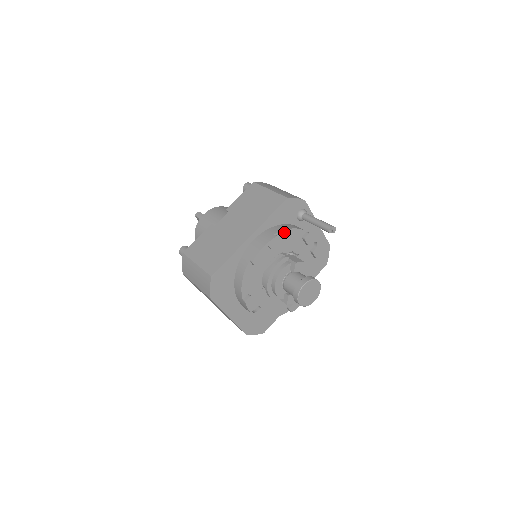
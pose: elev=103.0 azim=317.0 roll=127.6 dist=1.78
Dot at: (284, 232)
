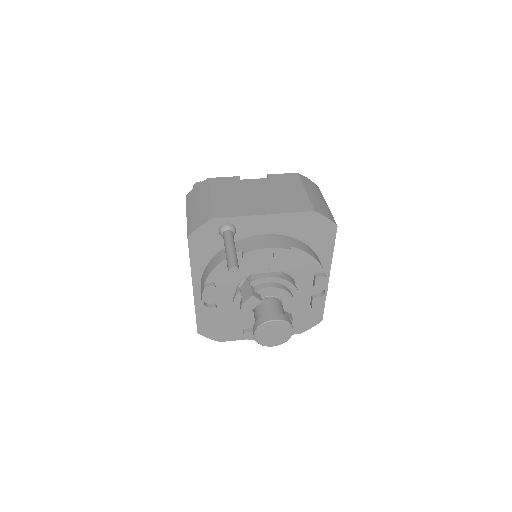
Dot at: (213, 273)
